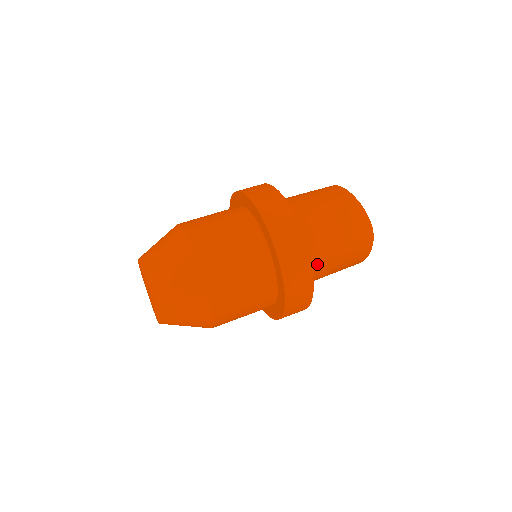
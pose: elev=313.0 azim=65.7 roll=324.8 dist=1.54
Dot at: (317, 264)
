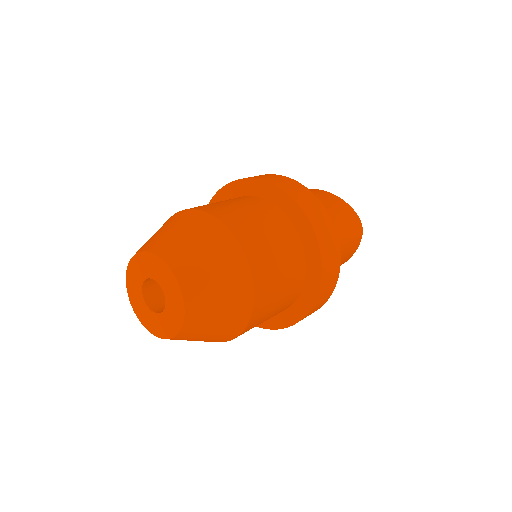
Dot at: occluded
